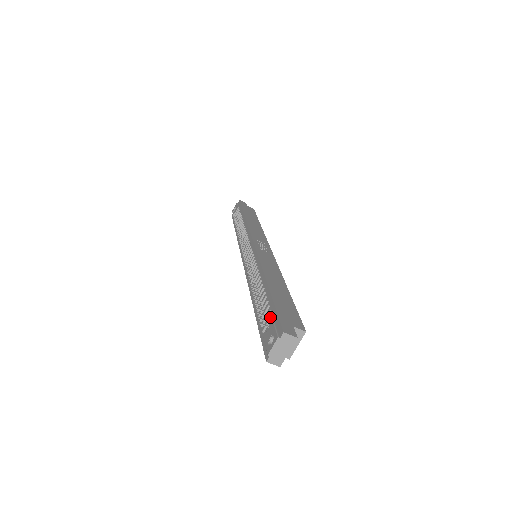
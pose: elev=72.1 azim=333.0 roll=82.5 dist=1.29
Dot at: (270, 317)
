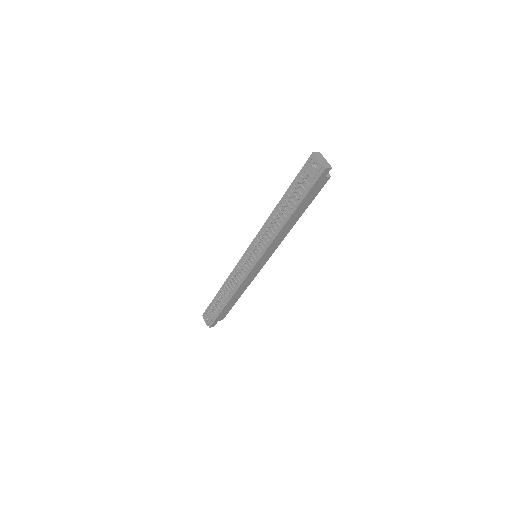
Dot at: (301, 176)
